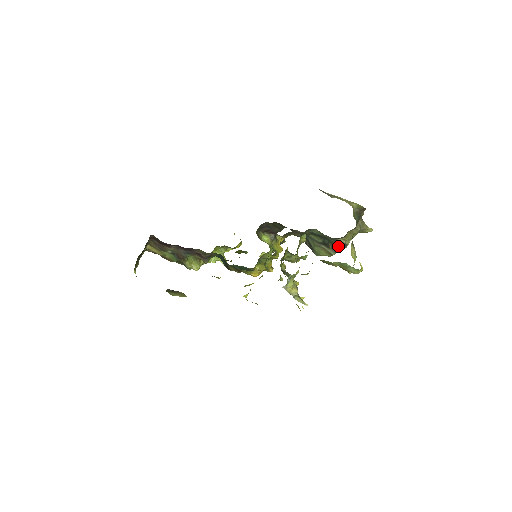
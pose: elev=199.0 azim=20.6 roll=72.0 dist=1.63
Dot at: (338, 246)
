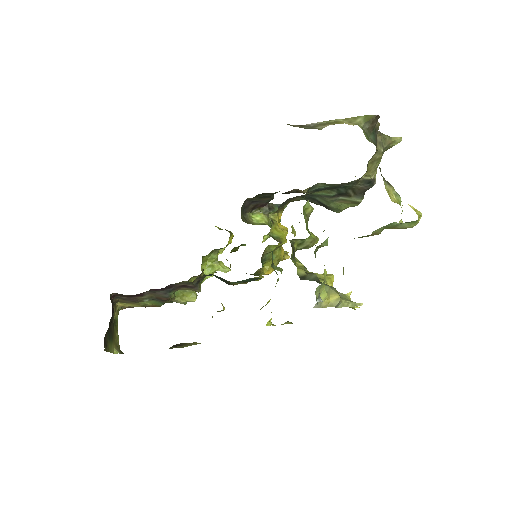
Dot at: (362, 188)
